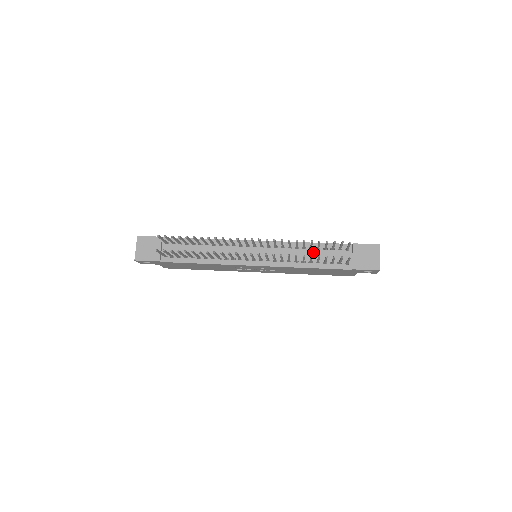
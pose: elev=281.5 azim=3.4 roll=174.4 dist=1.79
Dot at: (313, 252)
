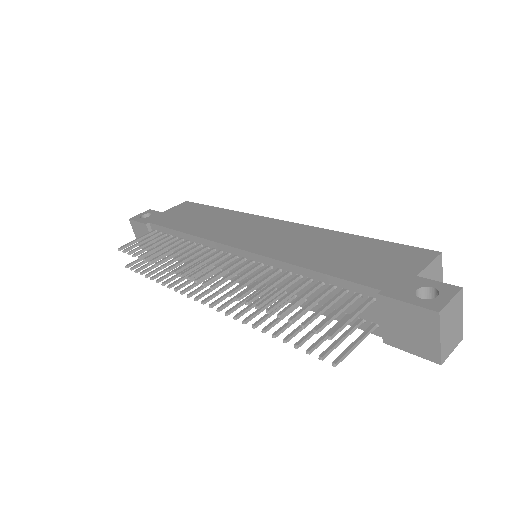
Dot at: occluded
